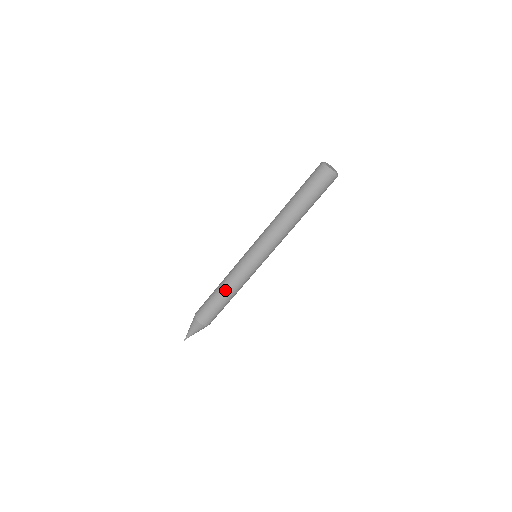
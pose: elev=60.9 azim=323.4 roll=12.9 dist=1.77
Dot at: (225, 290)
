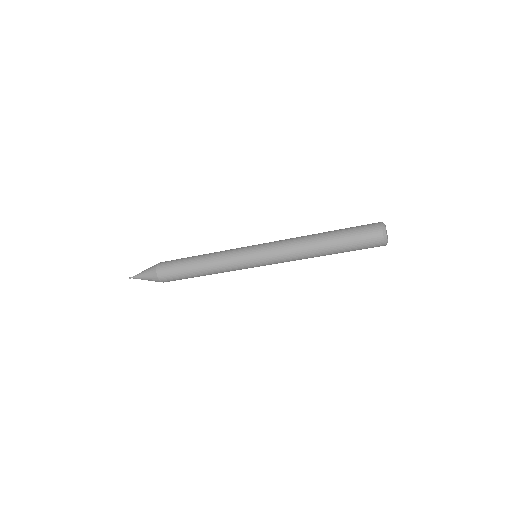
Dot at: occluded
